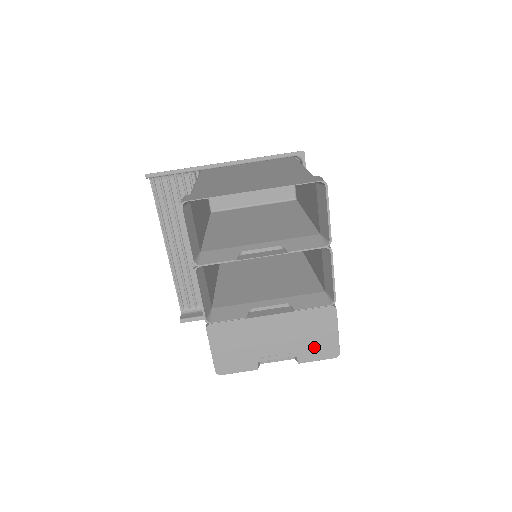
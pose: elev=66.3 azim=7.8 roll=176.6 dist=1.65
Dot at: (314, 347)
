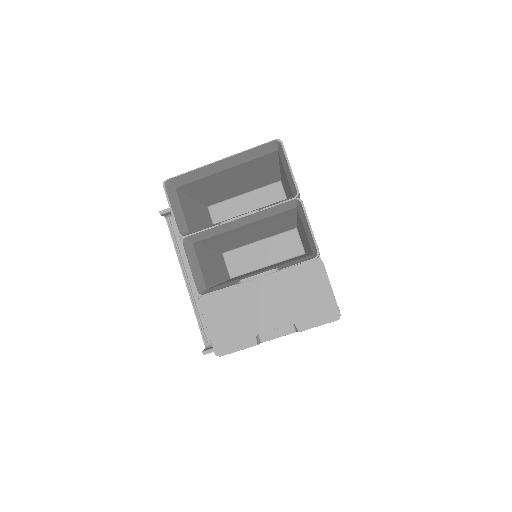
Dot at: (310, 309)
